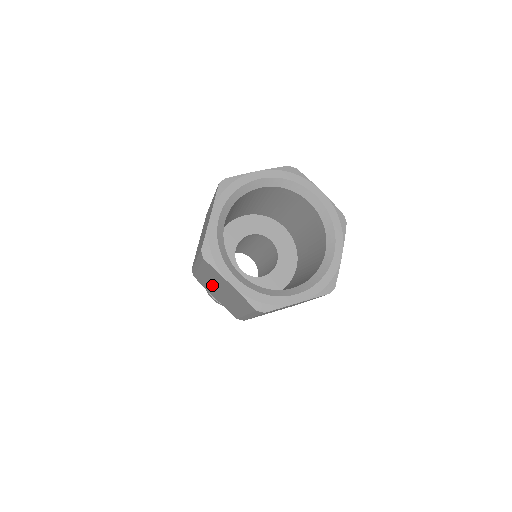
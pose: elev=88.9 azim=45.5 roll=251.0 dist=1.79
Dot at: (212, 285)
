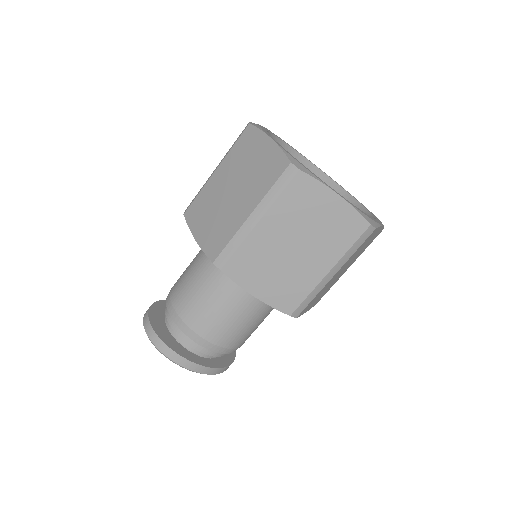
Dot at: (218, 193)
